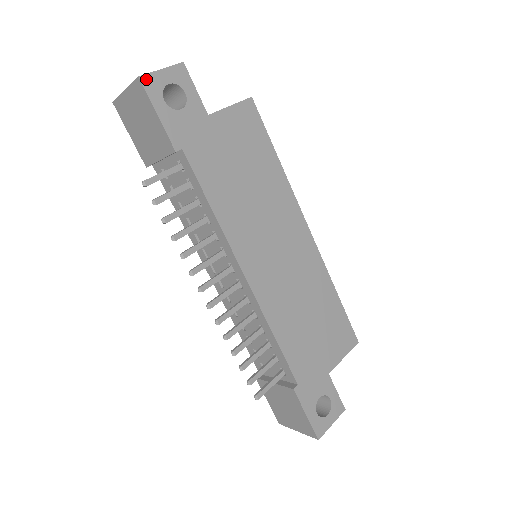
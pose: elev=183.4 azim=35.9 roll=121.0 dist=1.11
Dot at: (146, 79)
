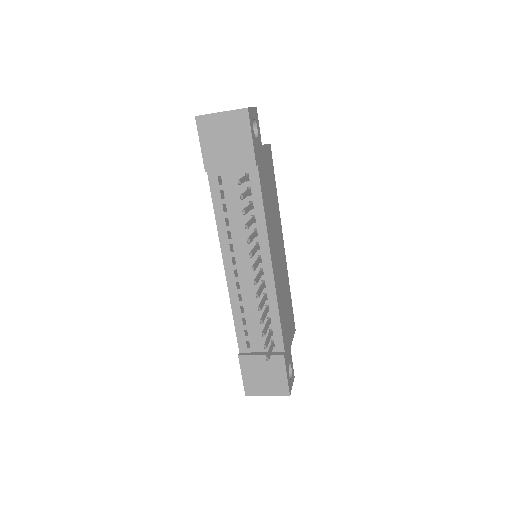
Dot at: (249, 111)
